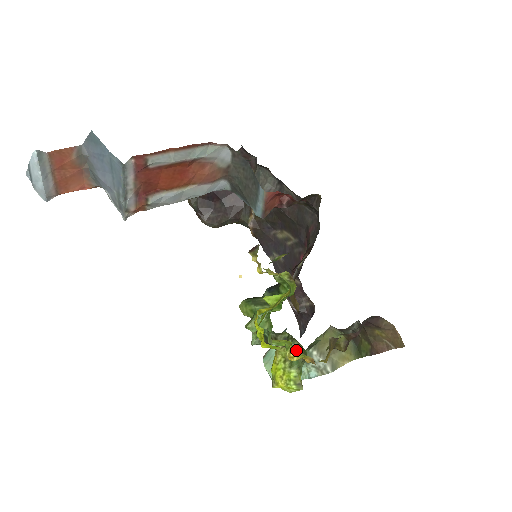
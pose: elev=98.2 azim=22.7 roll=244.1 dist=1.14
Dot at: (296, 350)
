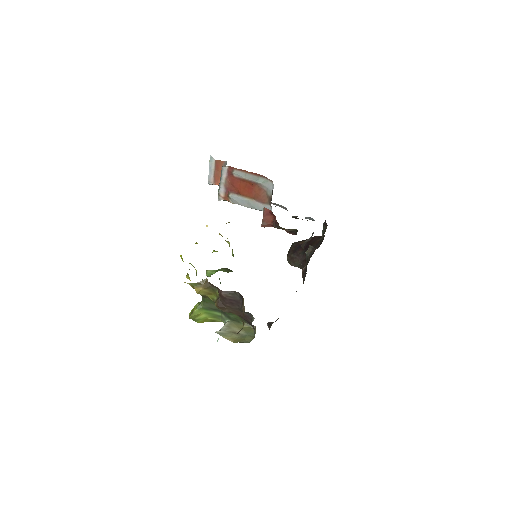
Dot at: occluded
